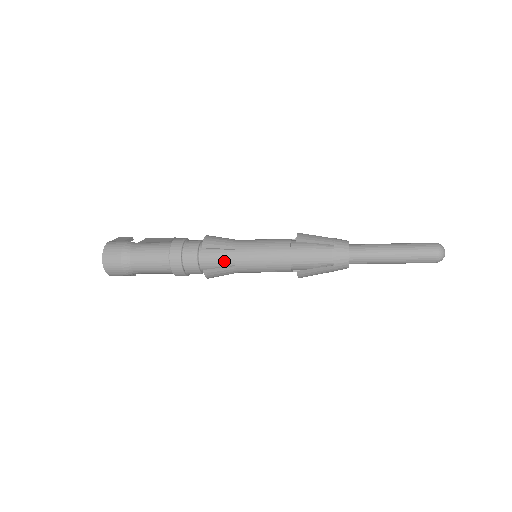
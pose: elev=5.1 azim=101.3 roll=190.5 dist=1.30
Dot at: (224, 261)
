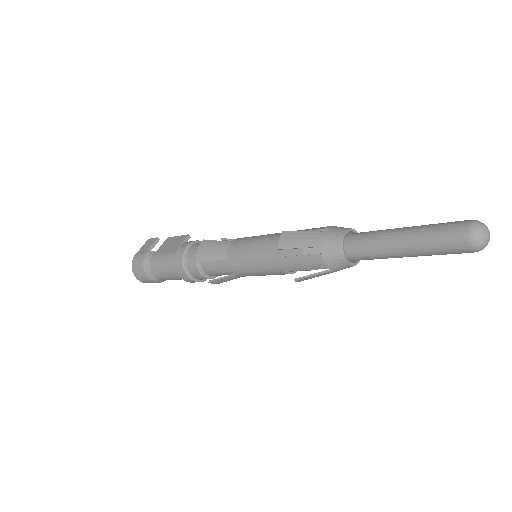
Dot at: (224, 271)
